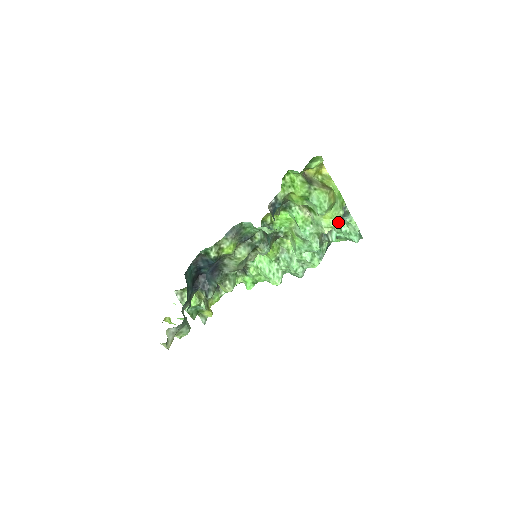
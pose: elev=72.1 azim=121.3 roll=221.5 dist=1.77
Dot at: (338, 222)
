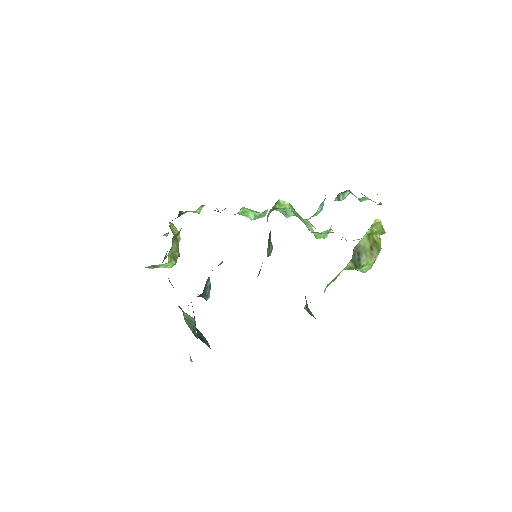
Dot at: occluded
